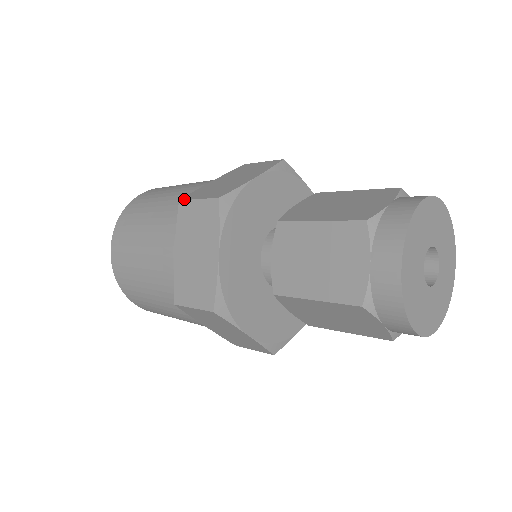
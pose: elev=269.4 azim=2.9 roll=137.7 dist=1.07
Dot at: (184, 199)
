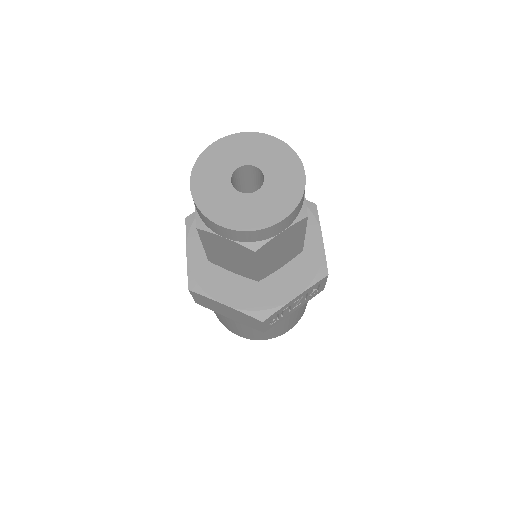
Dot at: occluded
